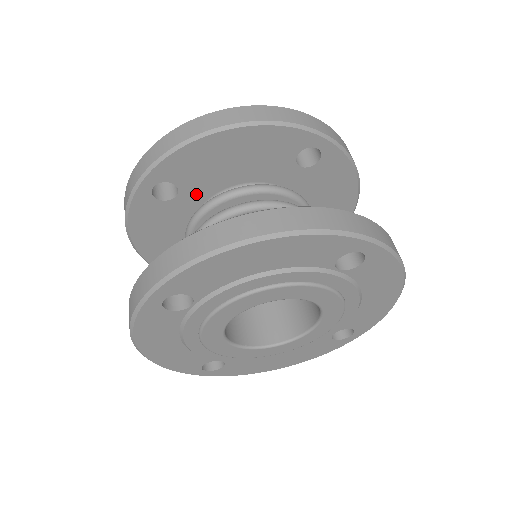
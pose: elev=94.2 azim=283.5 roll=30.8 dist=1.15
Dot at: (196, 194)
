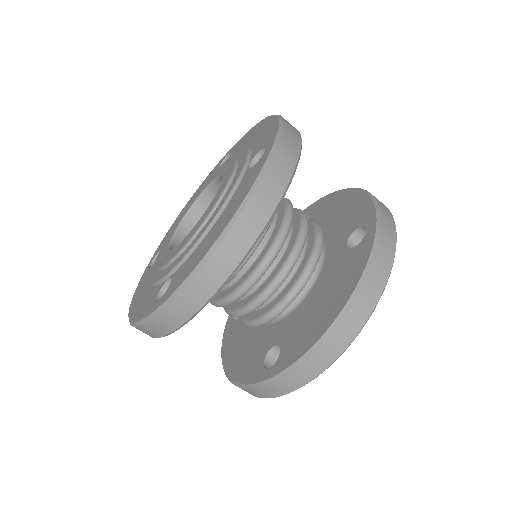
Dot at: occluded
